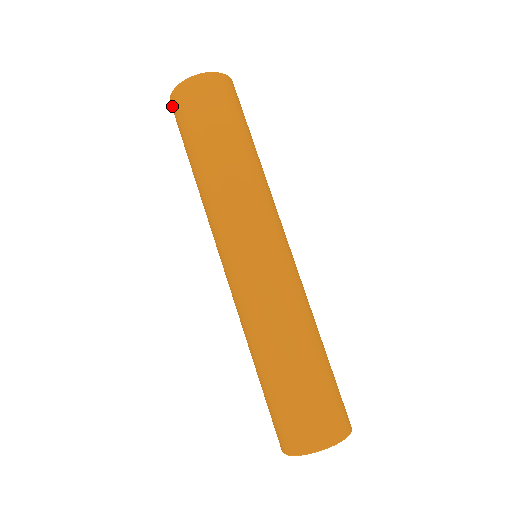
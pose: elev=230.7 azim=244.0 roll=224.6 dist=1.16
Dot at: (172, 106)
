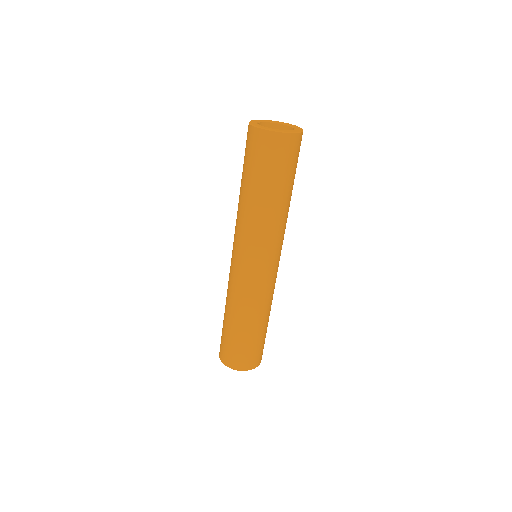
Dot at: (256, 135)
